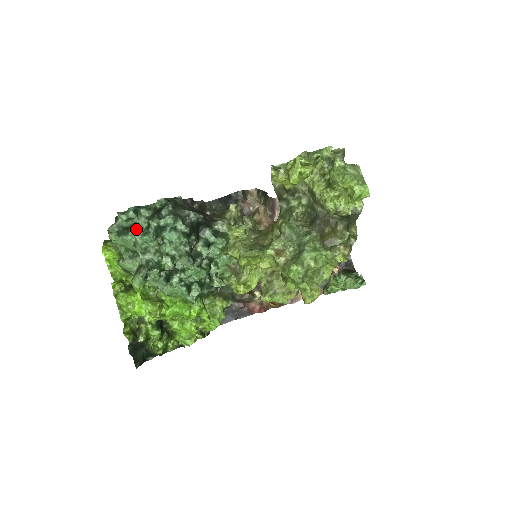
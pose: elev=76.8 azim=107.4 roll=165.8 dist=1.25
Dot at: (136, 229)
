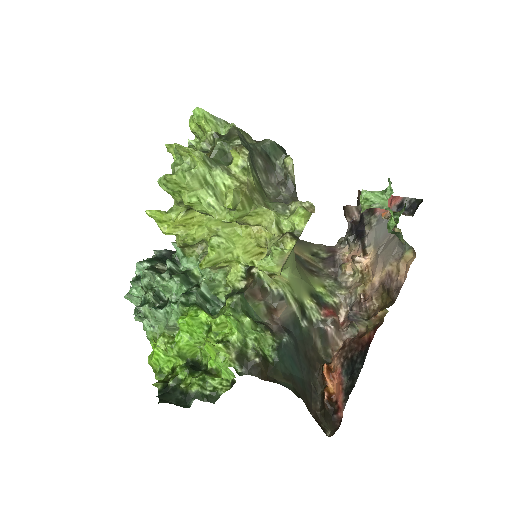
Dot at: occluded
